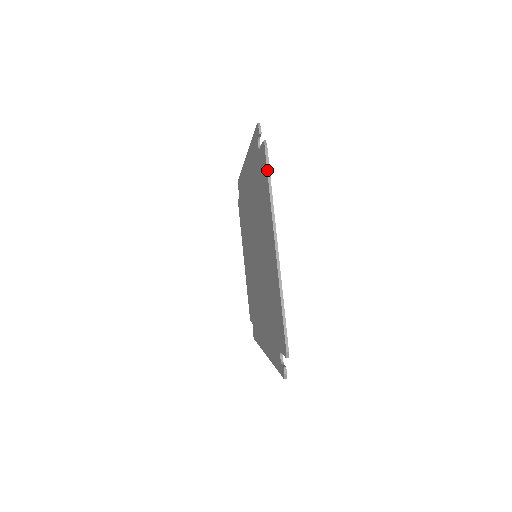
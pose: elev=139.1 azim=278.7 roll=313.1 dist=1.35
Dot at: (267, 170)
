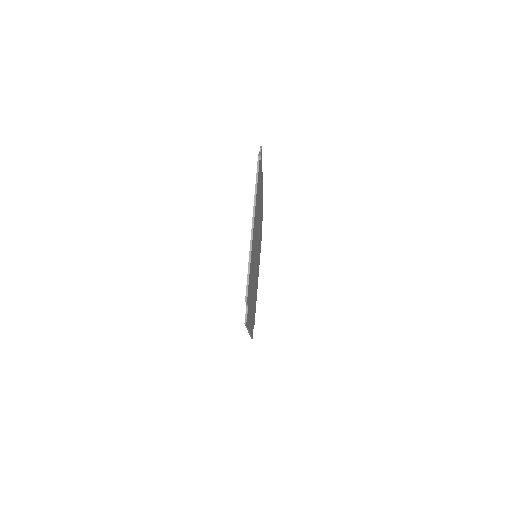
Dot at: (257, 172)
